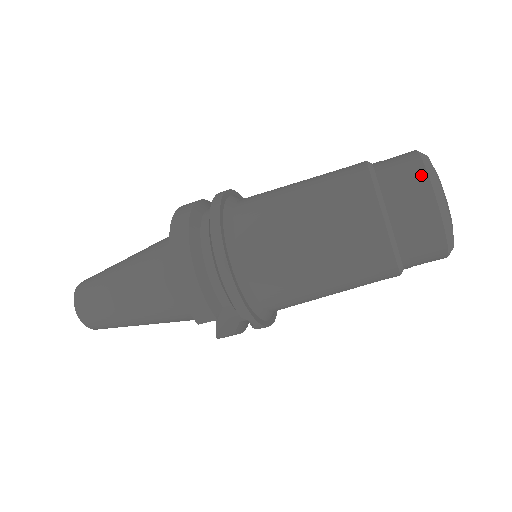
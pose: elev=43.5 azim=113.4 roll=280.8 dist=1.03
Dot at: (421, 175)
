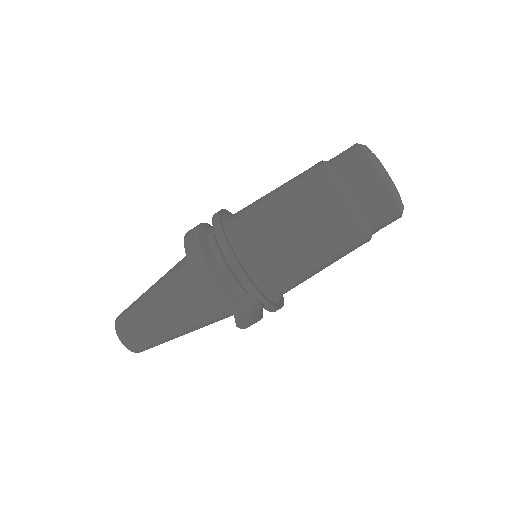
Dot at: (360, 154)
